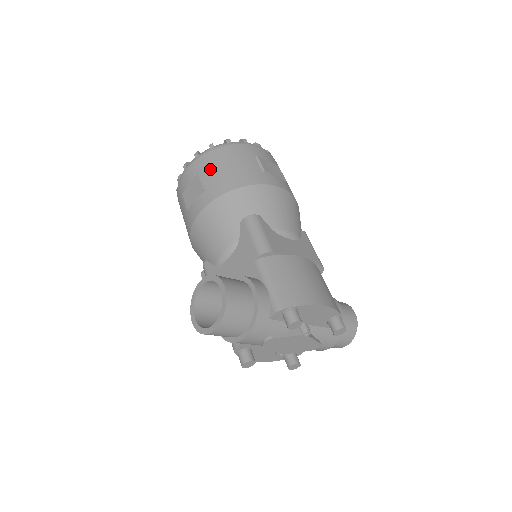
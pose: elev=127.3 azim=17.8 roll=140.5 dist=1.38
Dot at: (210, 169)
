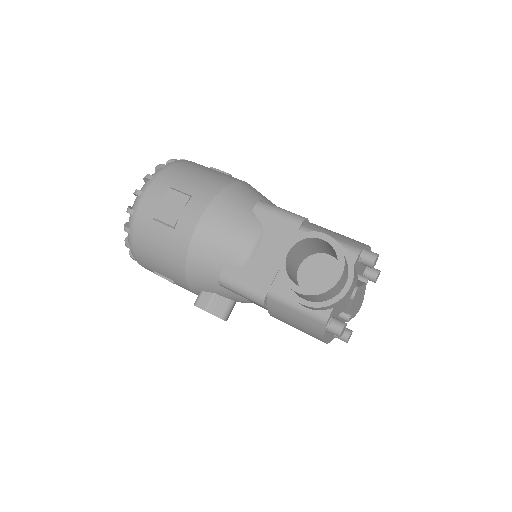
Dot at: (181, 180)
